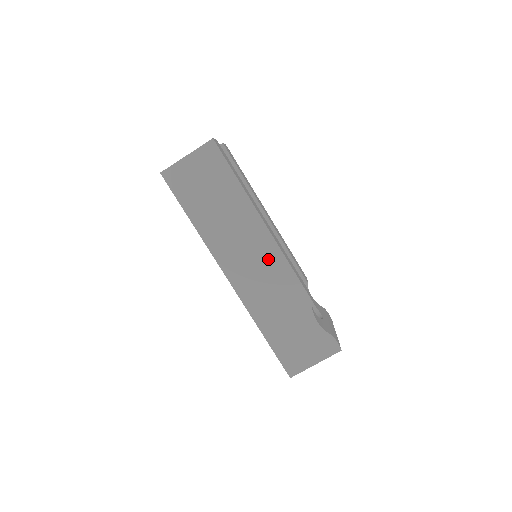
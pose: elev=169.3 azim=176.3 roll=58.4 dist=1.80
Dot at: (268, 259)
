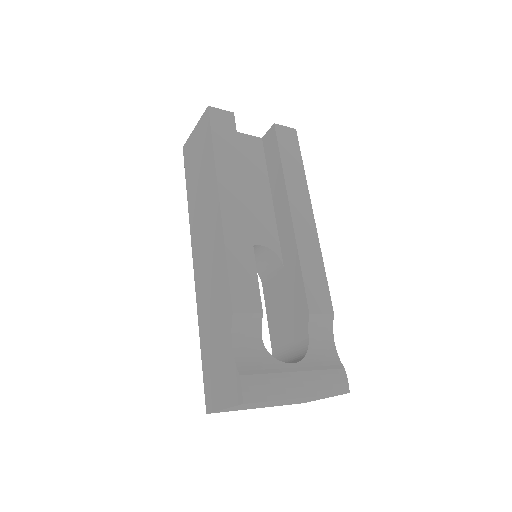
Dot at: (215, 247)
